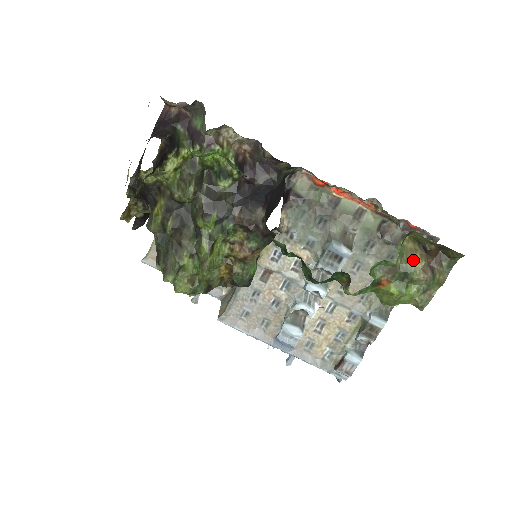
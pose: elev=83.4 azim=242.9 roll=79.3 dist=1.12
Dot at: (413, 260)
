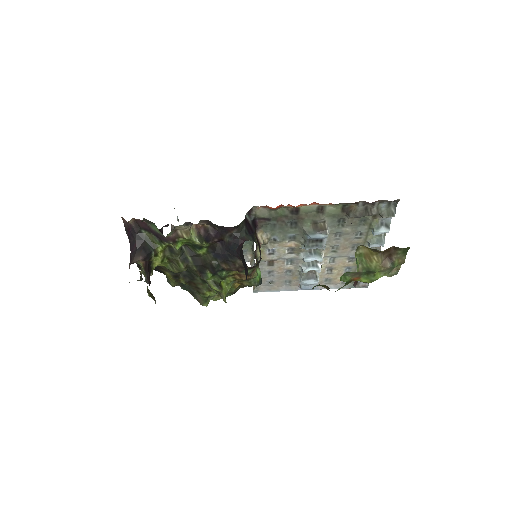
Dot at: (371, 262)
